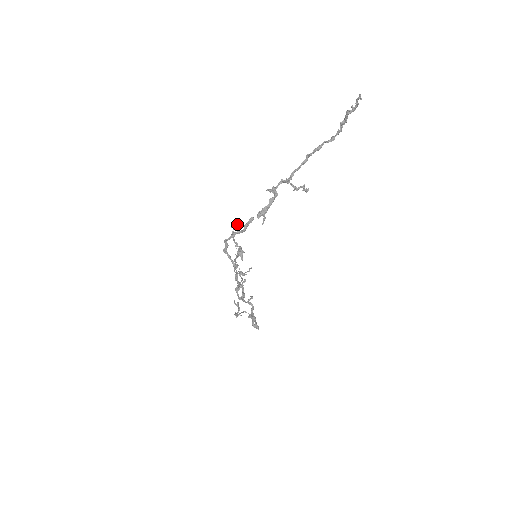
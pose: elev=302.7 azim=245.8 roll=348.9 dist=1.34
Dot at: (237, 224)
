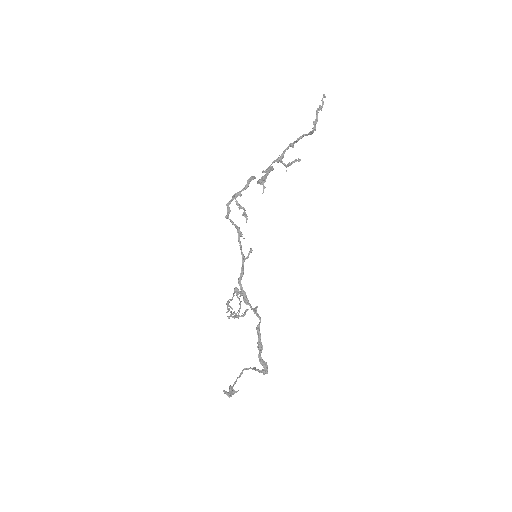
Dot at: occluded
